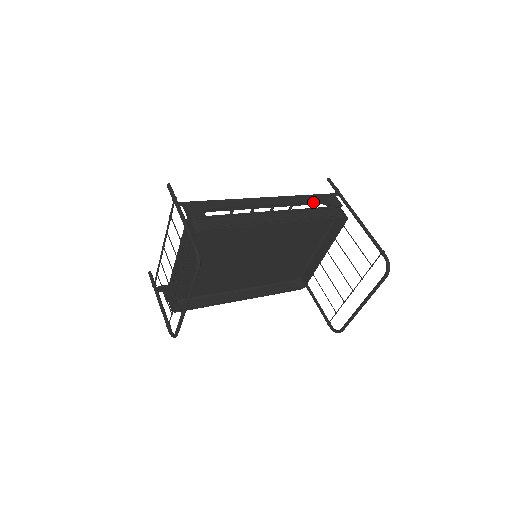
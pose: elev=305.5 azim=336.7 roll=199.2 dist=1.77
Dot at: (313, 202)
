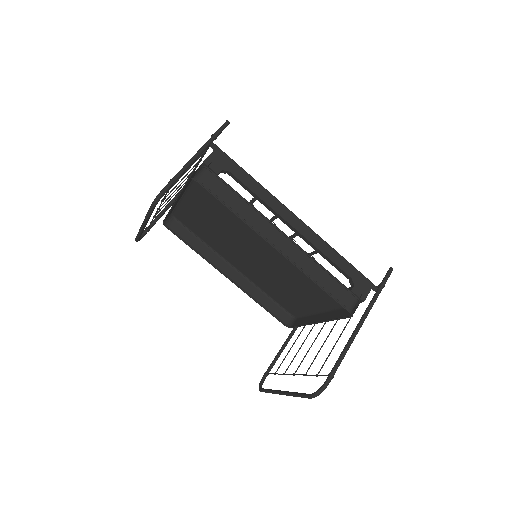
Dot at: (340, 268)
